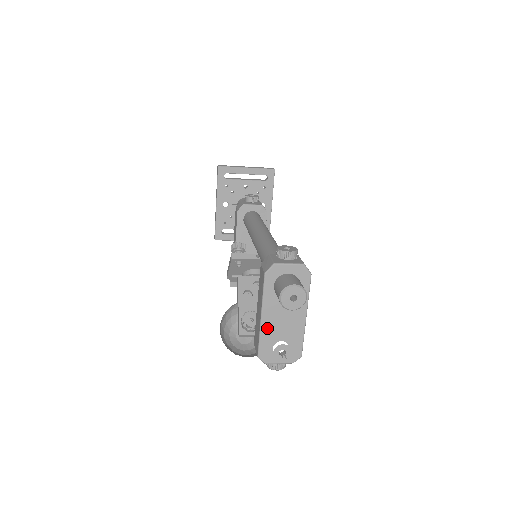
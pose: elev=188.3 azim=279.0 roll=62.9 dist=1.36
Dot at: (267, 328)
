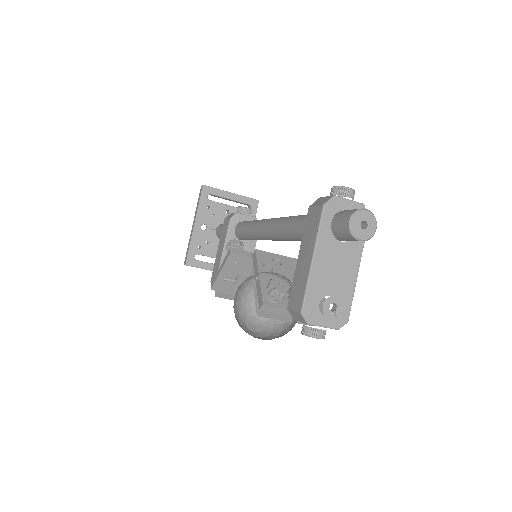
Dot at: (317, 275)
